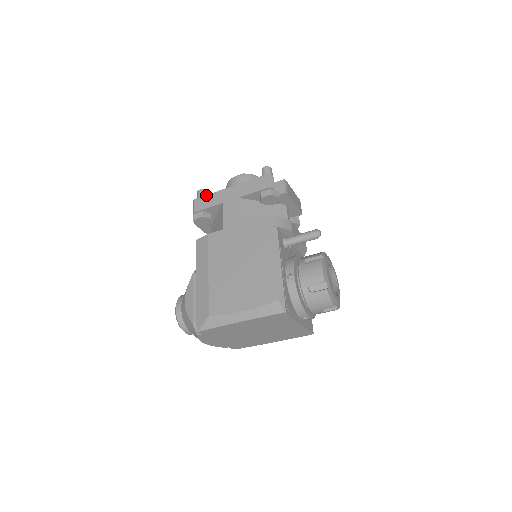
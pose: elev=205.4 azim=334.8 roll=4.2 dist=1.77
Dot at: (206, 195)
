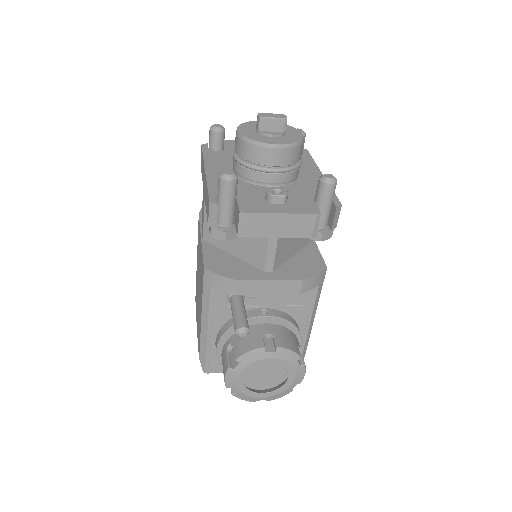
Dot at: (202, 153)
